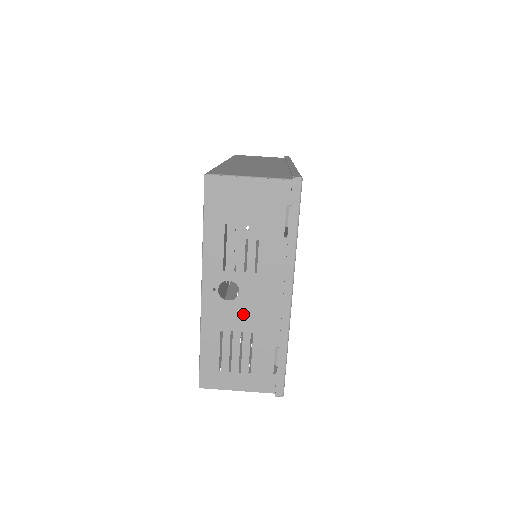
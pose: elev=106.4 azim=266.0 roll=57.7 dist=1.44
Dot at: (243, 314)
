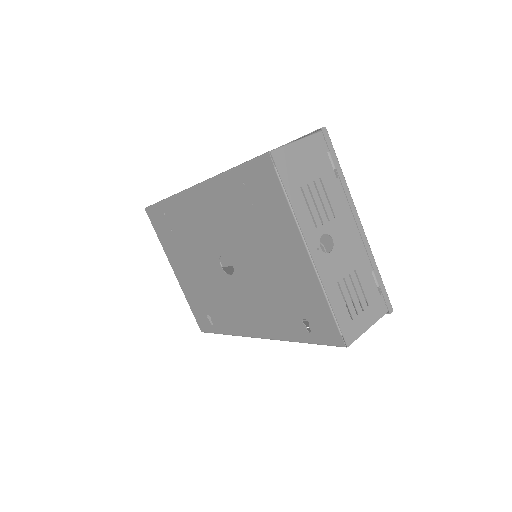
Dot at: (343, 258)
